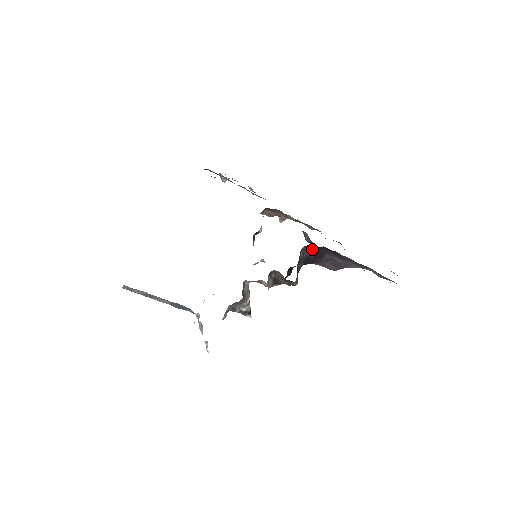
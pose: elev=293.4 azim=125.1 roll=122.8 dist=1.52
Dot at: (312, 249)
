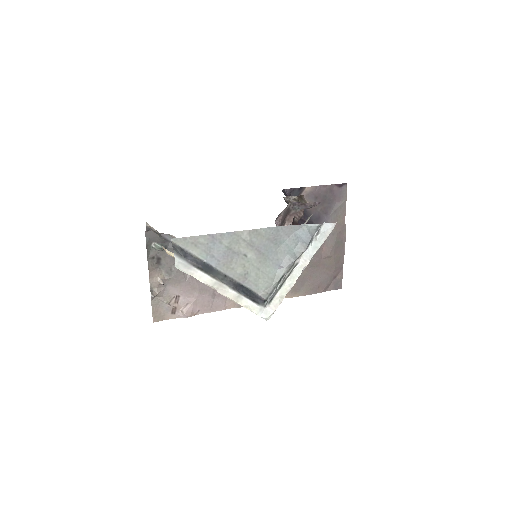
Dot at: occluded
